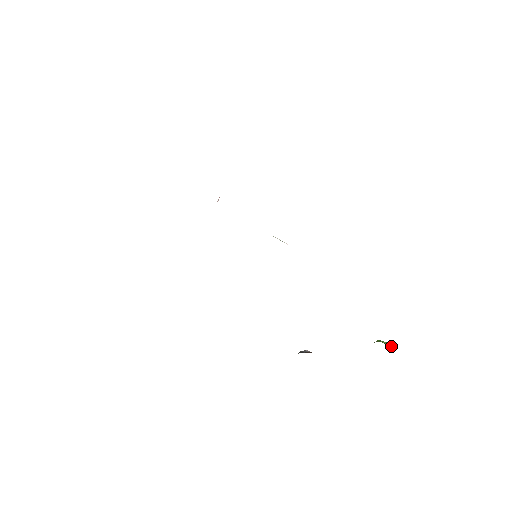
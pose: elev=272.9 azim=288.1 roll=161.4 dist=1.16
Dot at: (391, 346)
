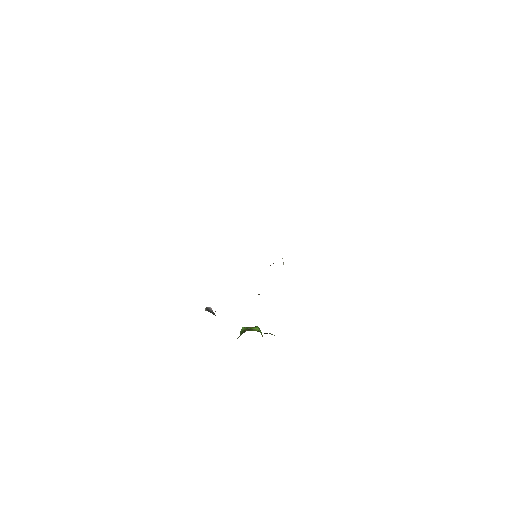
Dot at: occluded
